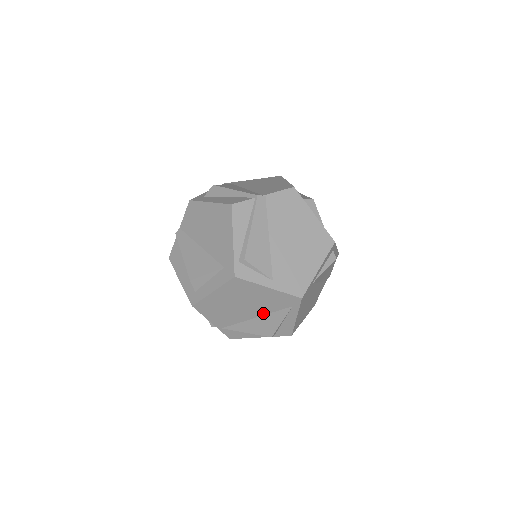
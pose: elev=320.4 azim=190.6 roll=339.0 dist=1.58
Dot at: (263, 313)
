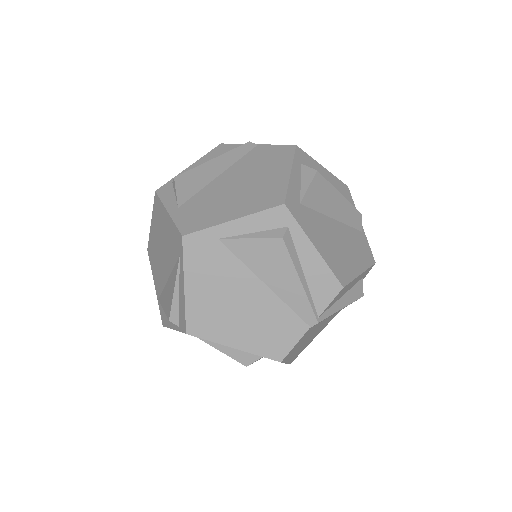
Dot at: (170, 270)
